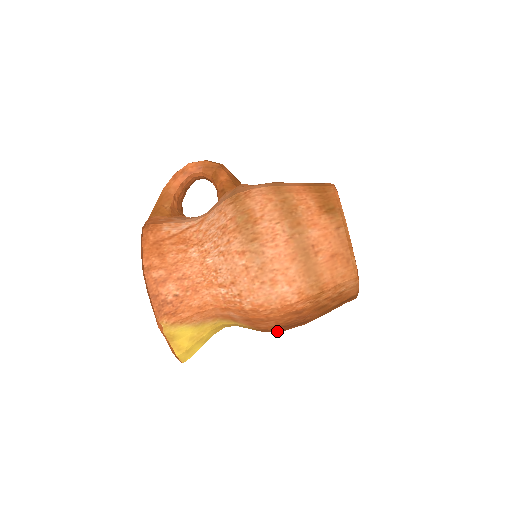
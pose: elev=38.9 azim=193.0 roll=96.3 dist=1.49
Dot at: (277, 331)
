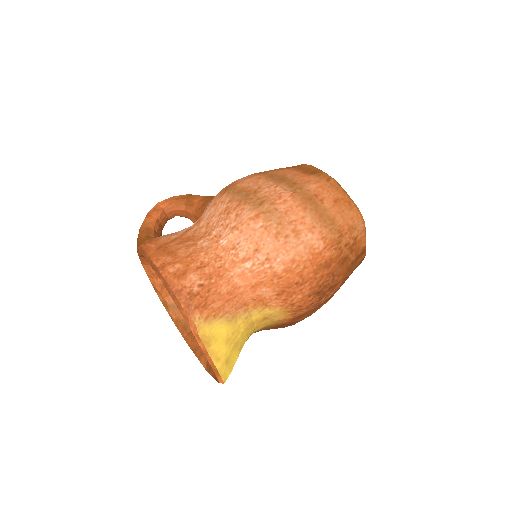
Dot at: (309, 310)
